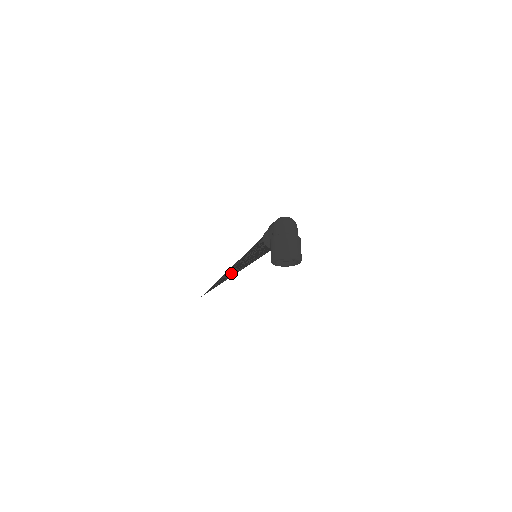
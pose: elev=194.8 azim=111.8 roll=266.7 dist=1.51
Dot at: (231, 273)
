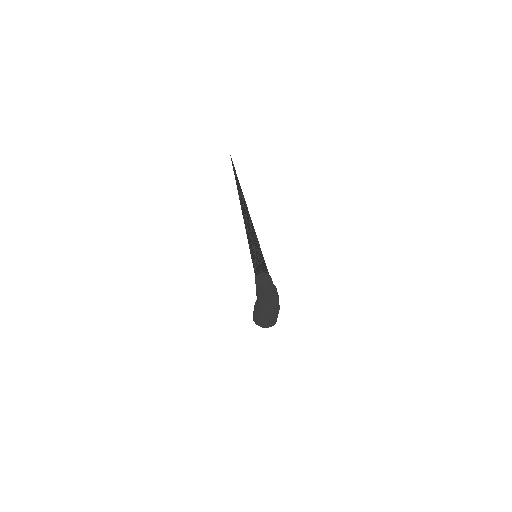
Dot at: occluded
